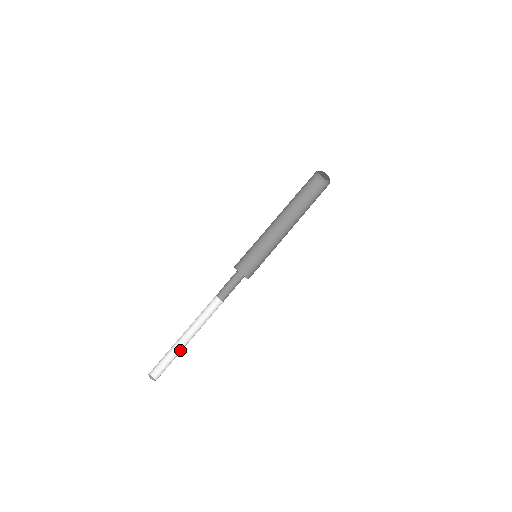
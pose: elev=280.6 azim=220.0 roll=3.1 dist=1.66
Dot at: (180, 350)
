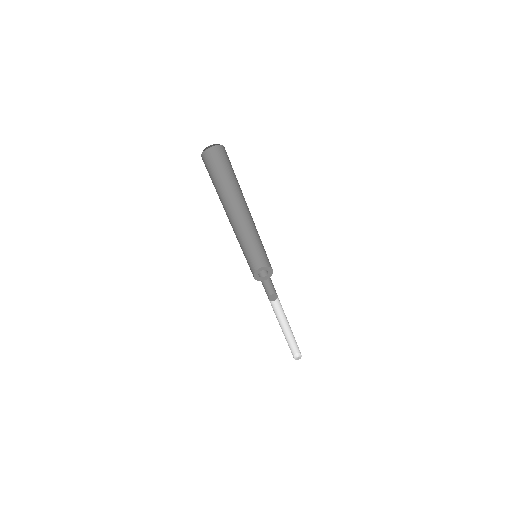
Dot at: (288, 334)
